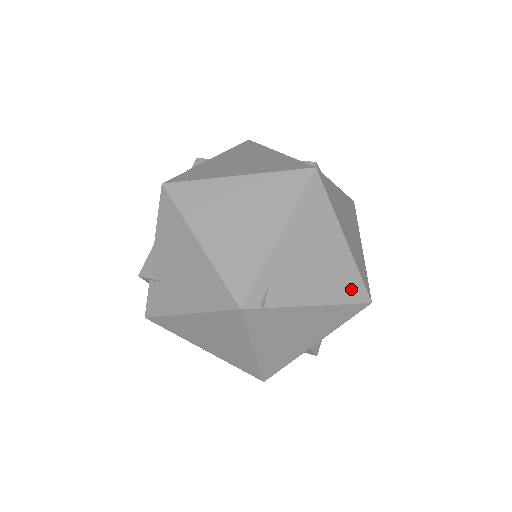
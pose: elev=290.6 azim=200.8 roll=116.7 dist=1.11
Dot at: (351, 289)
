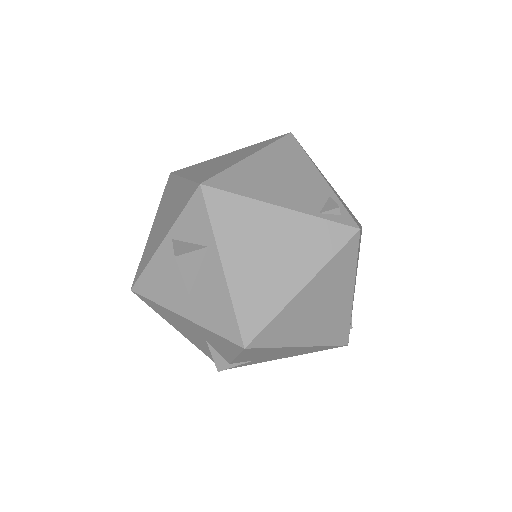
Dot at: (360, 242)
